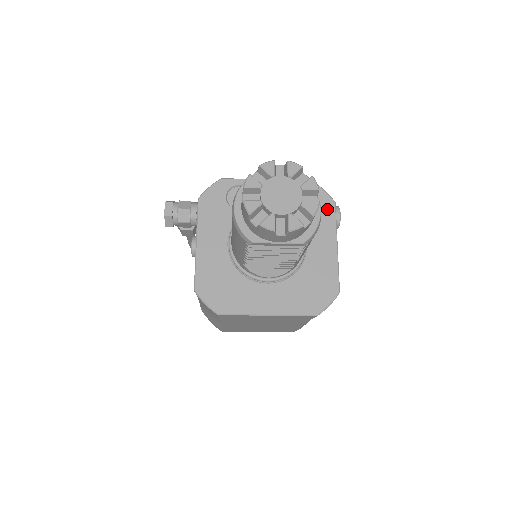
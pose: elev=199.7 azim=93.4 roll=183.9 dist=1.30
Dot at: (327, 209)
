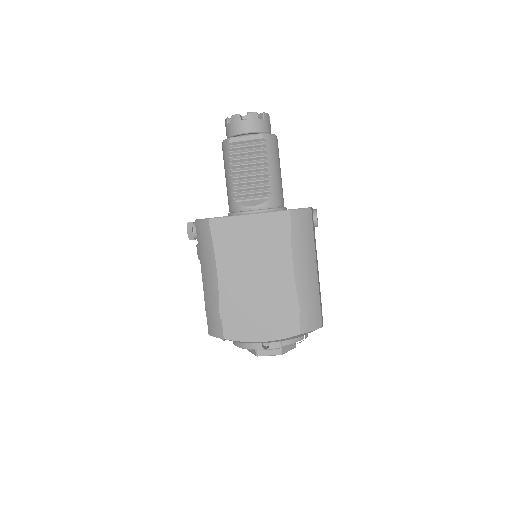
Dot at: occluded
